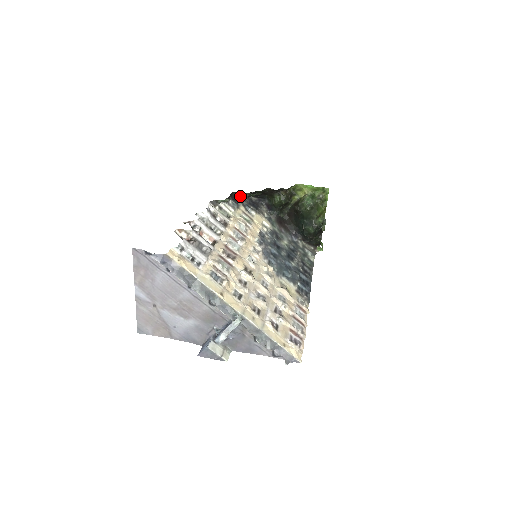
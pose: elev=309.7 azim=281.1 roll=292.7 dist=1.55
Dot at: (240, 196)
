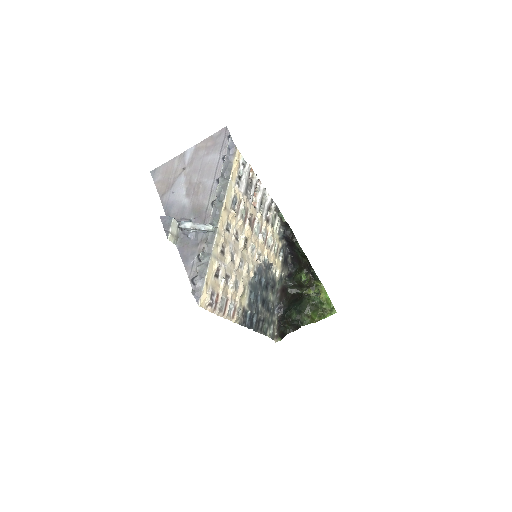
Dot at: (290, 235)
